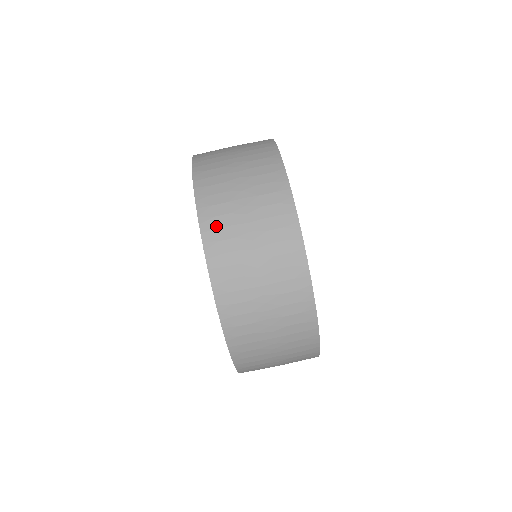
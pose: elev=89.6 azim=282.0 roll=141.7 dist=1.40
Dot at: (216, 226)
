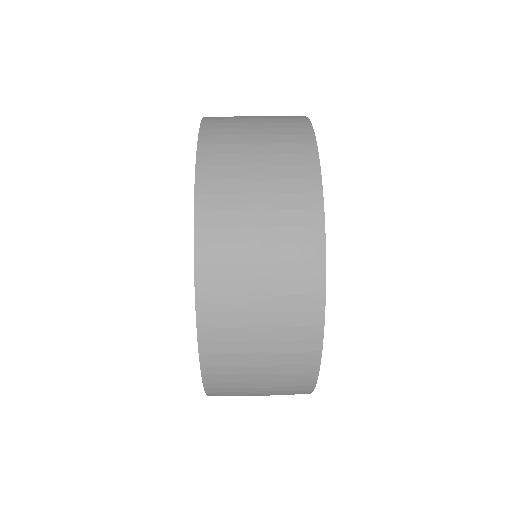
Dot at: occluded
